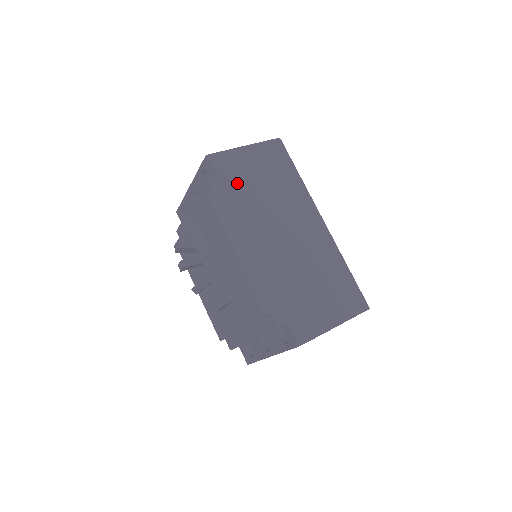
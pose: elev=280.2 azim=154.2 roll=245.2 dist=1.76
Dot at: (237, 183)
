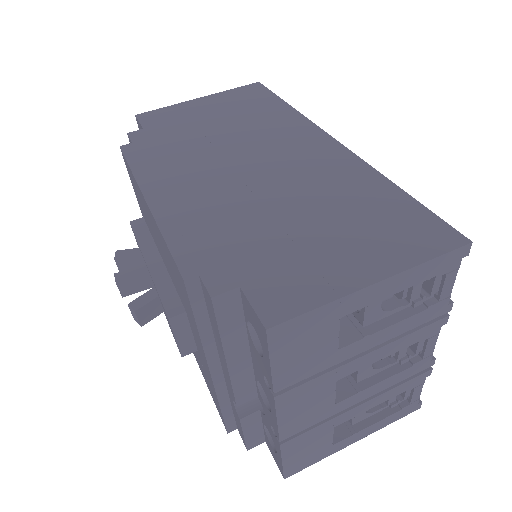
Dot at: (176, 129)
